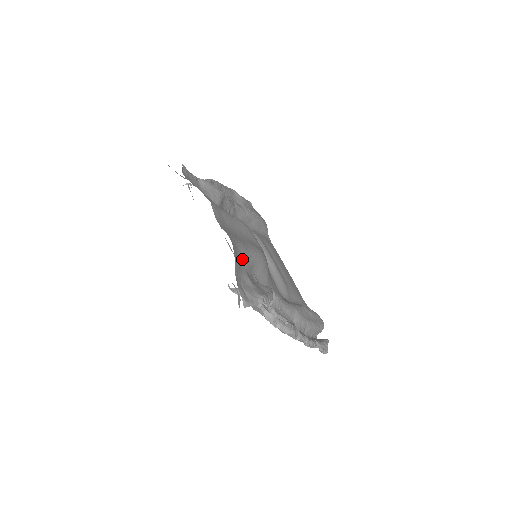
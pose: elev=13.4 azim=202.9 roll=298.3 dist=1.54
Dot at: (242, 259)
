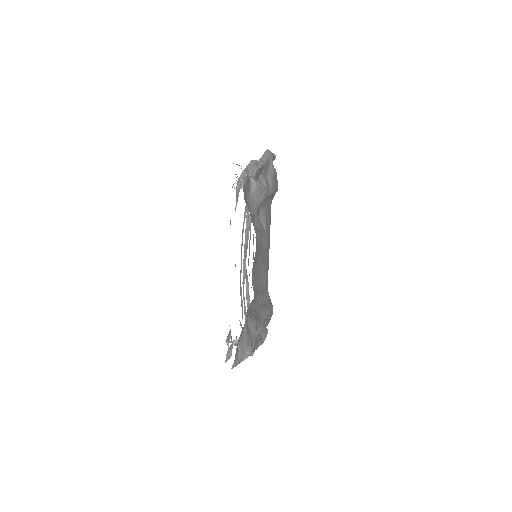
Dot at: occluded
